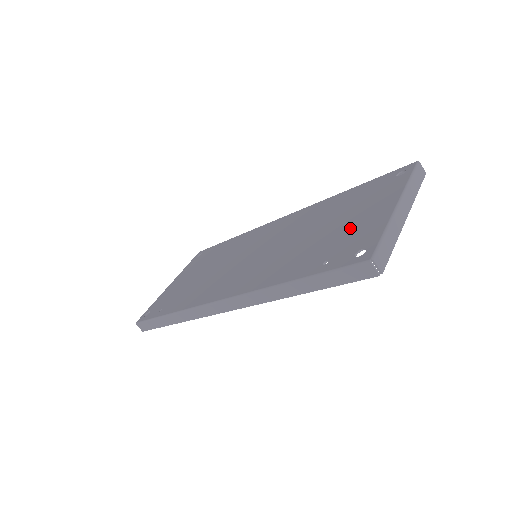
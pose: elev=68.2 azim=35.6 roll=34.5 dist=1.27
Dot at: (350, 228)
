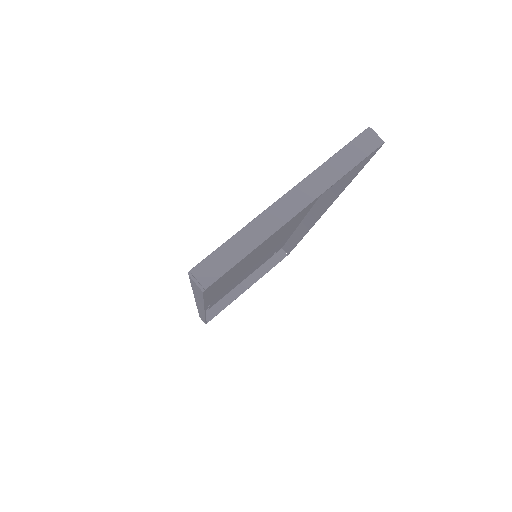
Dot at: occluded
